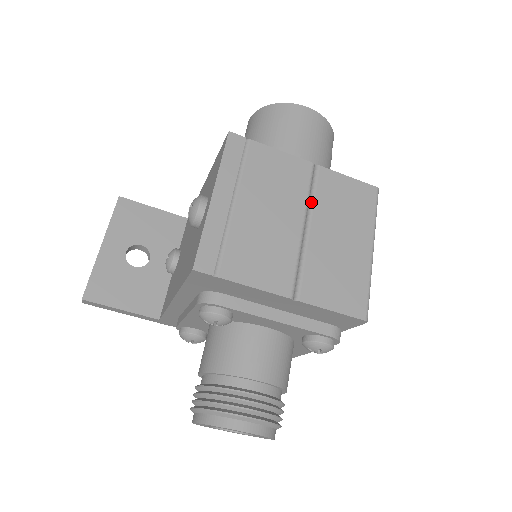
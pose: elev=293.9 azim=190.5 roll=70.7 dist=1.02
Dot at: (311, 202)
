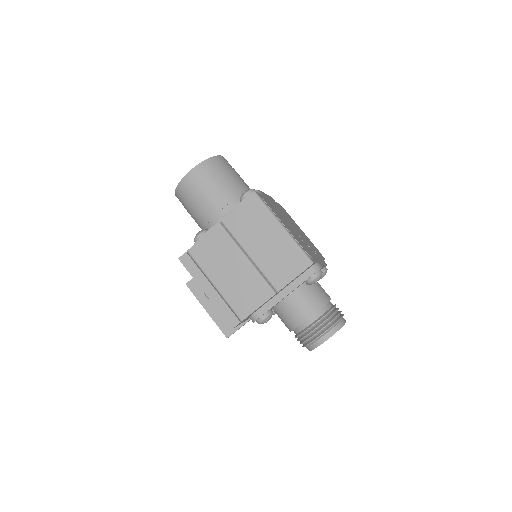
Dot at: (237, 243)
